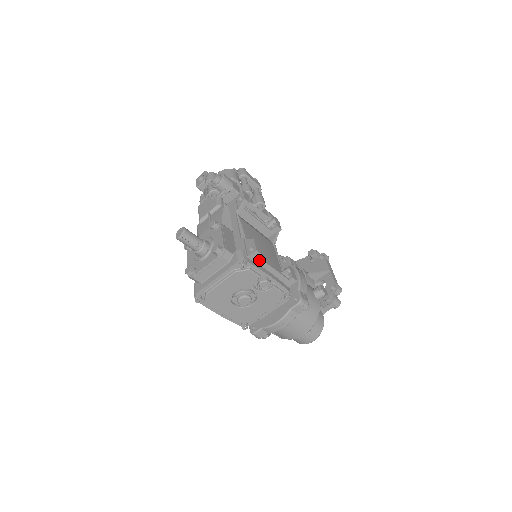
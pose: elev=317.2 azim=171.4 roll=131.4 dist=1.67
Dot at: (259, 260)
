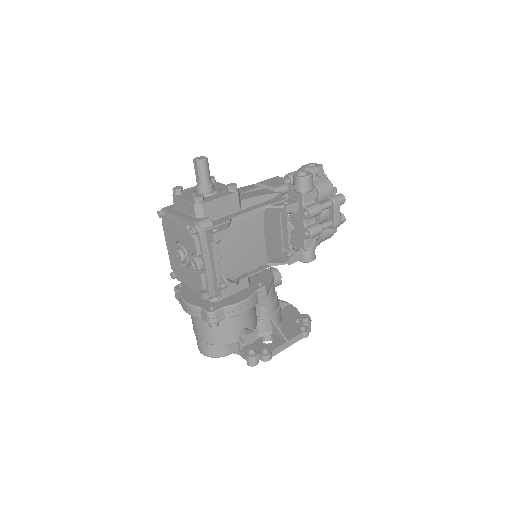
Dot at: (210, 244)
